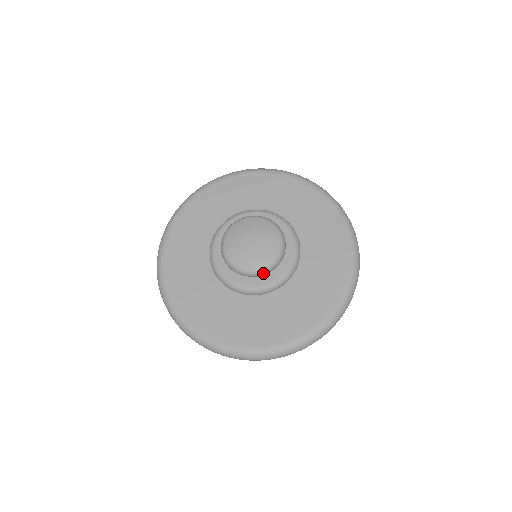
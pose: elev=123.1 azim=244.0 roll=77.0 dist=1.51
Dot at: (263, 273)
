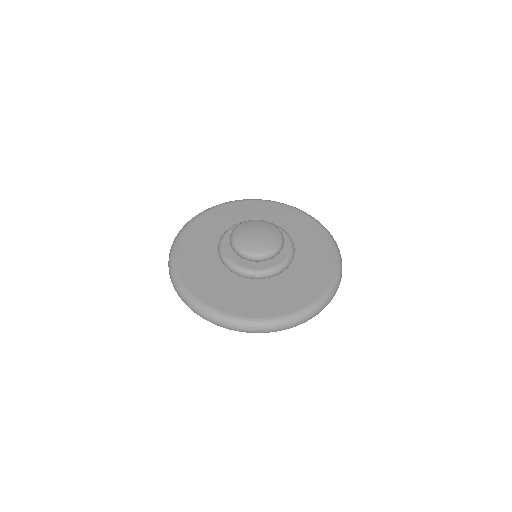
Dot at: (282, 247)
